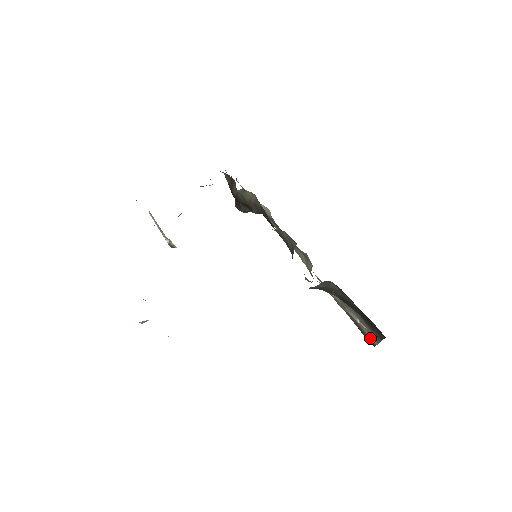
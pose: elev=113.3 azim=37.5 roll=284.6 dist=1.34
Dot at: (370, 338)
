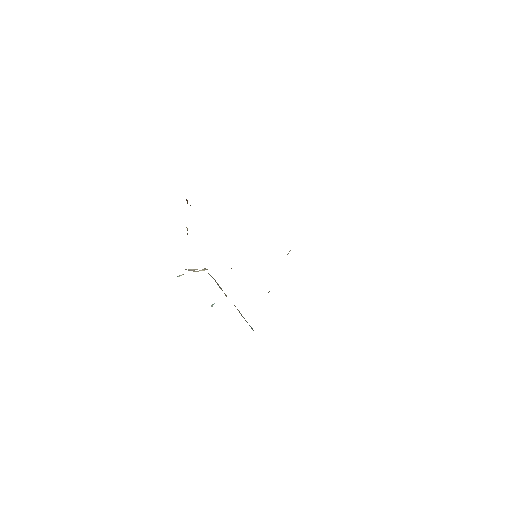
Dot at: occluded
